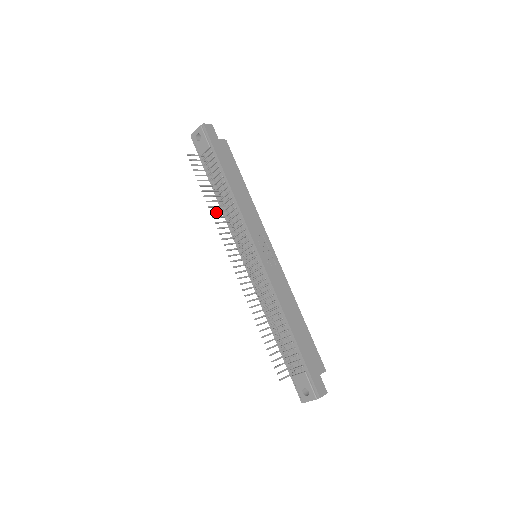
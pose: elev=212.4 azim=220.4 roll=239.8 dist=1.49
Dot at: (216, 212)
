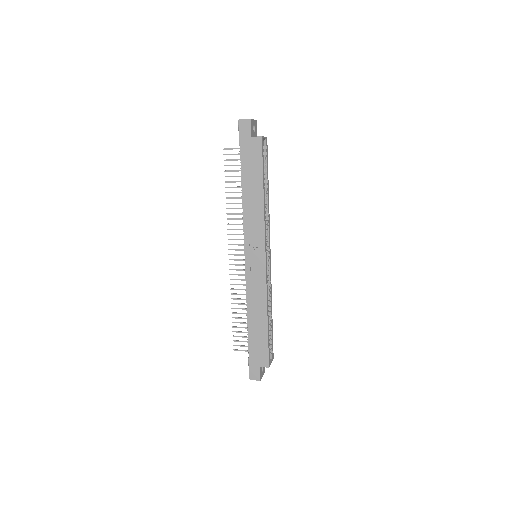
Dot at: occluded
